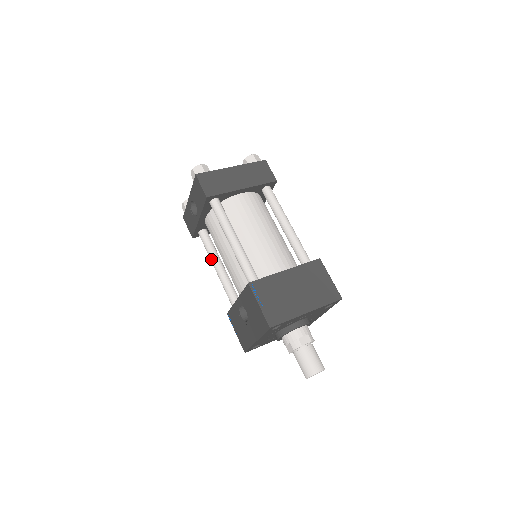
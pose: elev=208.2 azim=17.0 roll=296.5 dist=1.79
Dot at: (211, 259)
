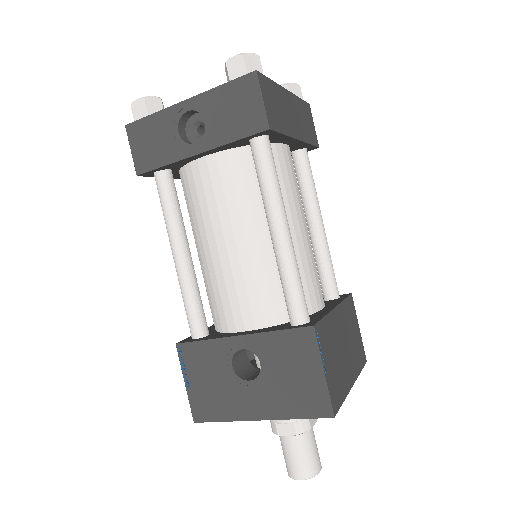
Dot at: (173, 233)
